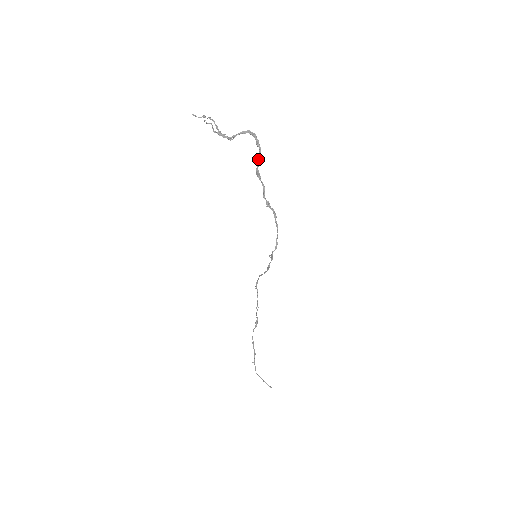
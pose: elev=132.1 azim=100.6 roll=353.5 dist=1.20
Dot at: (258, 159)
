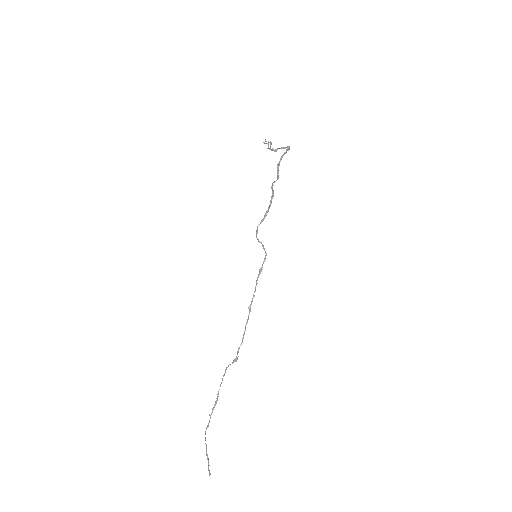
Dot at: (281, 157)
